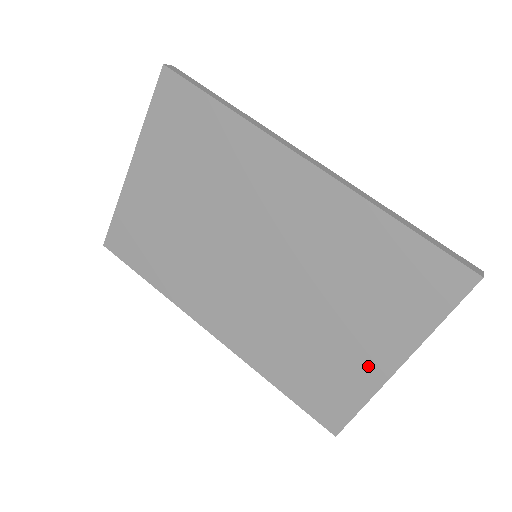
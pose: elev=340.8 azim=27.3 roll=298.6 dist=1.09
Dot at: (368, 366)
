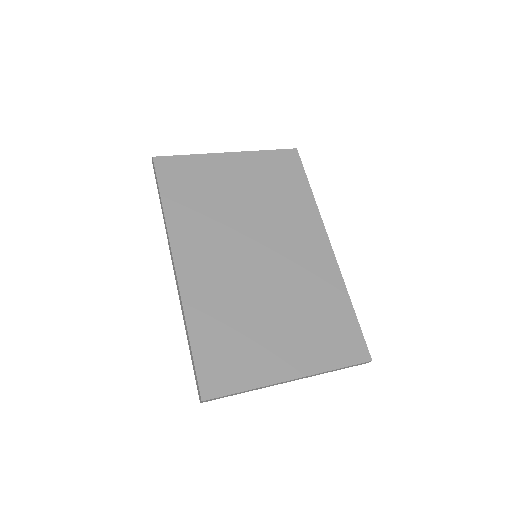
Dot at: (274, 365)
